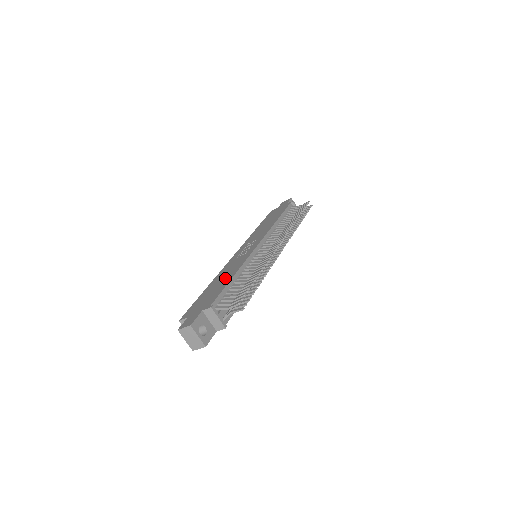
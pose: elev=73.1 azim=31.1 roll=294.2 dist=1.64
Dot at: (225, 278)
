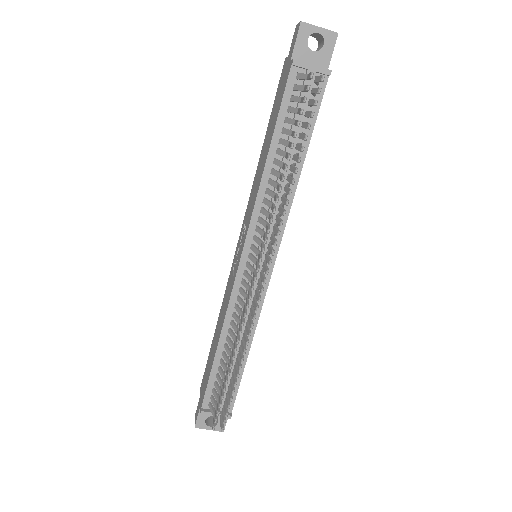
Dot at: (217, 337)
